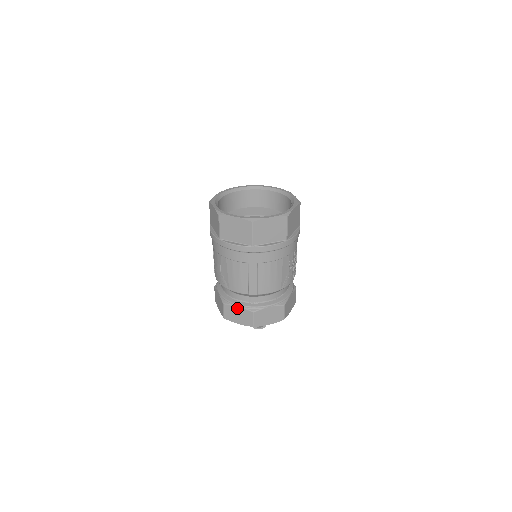
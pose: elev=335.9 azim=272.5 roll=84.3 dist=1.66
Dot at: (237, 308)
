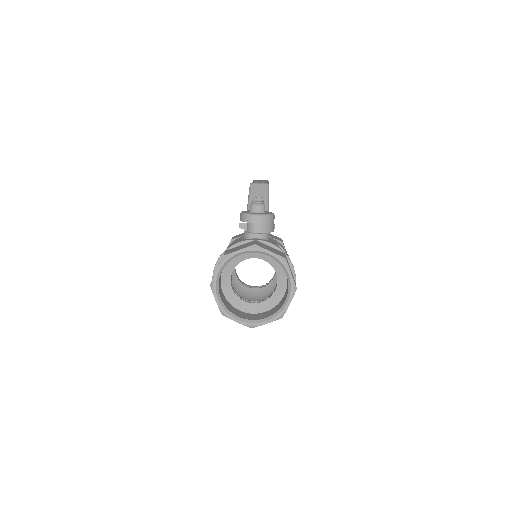
Dot at: occluded
